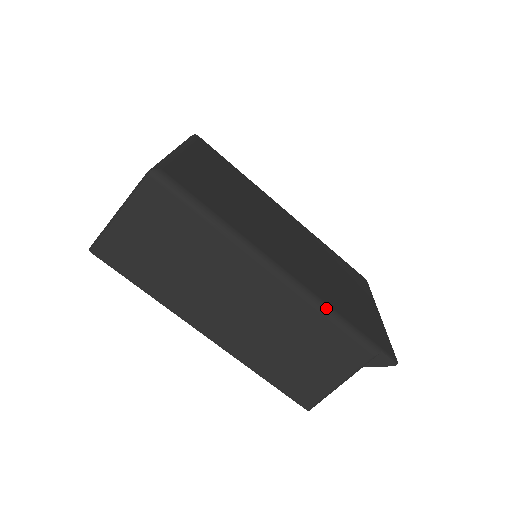
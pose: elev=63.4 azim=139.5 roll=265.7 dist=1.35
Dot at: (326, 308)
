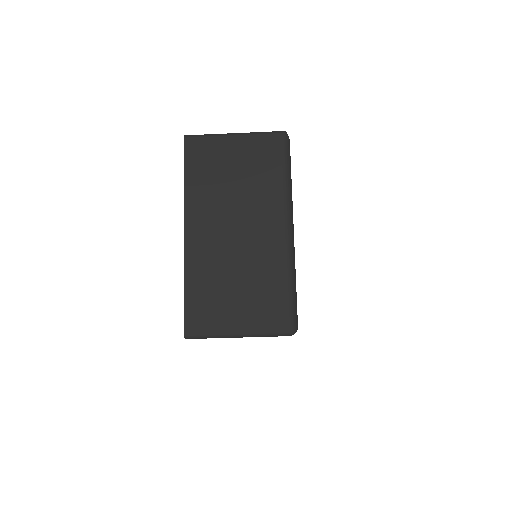
Dot at: occluded
